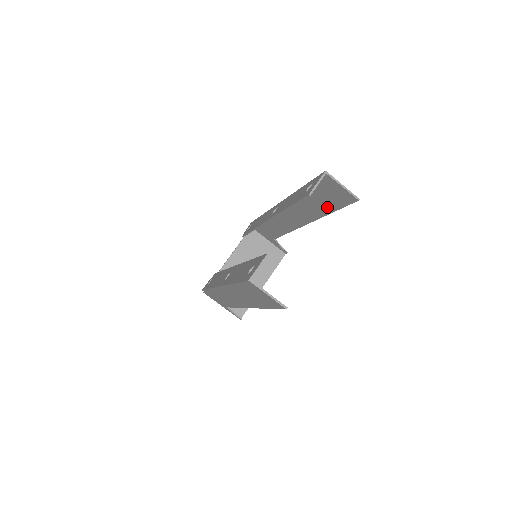
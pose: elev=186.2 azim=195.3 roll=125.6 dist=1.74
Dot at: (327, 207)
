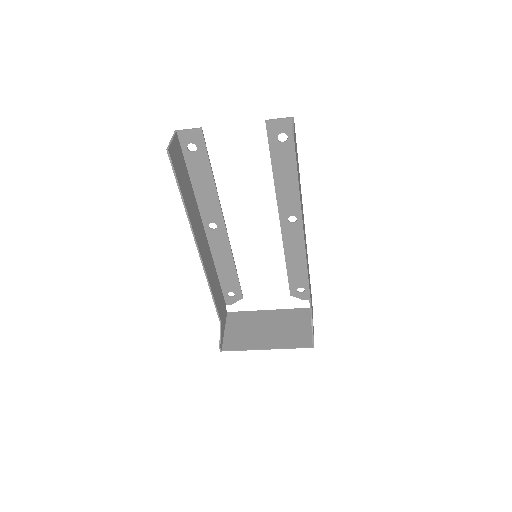
Dot at: occluded
